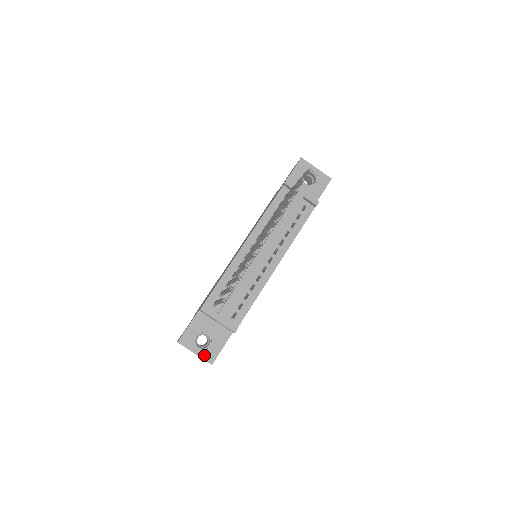
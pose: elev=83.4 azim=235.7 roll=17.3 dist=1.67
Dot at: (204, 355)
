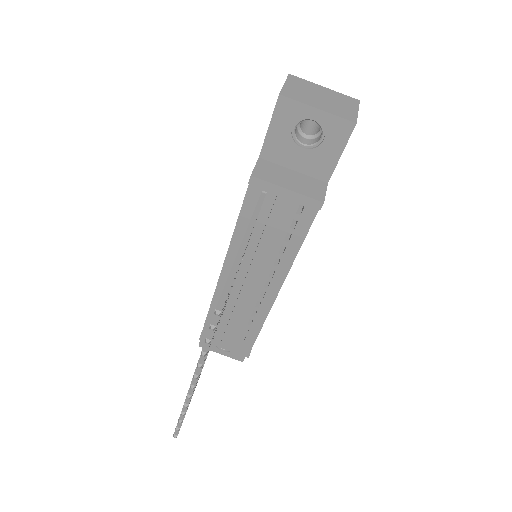
Dot at: (231, 355)
